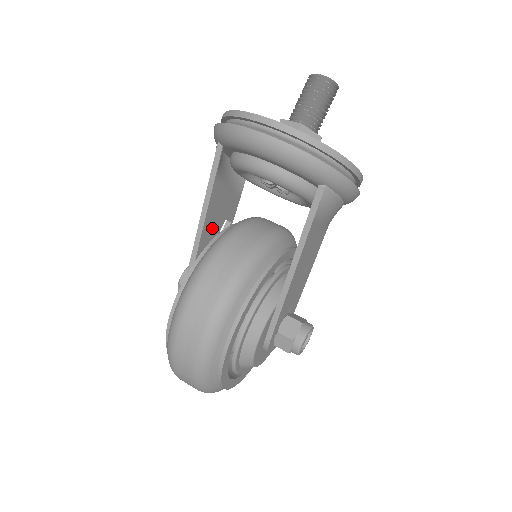
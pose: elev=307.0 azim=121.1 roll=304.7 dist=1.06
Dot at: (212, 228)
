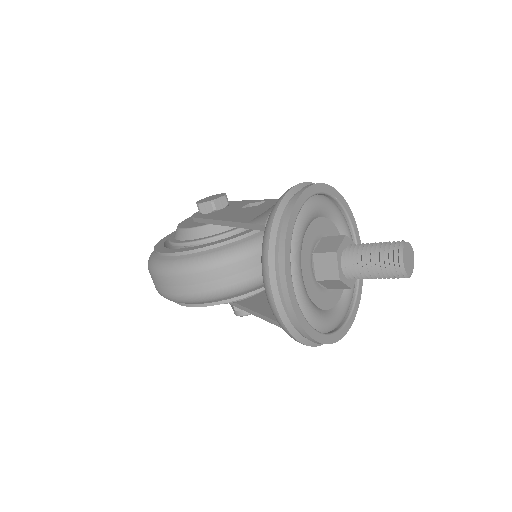
Dot at: occluded
